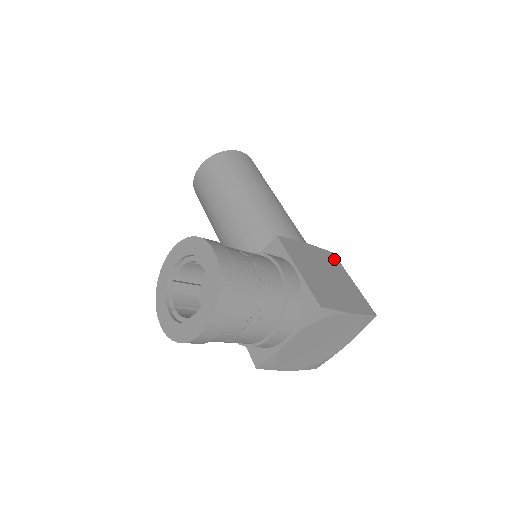
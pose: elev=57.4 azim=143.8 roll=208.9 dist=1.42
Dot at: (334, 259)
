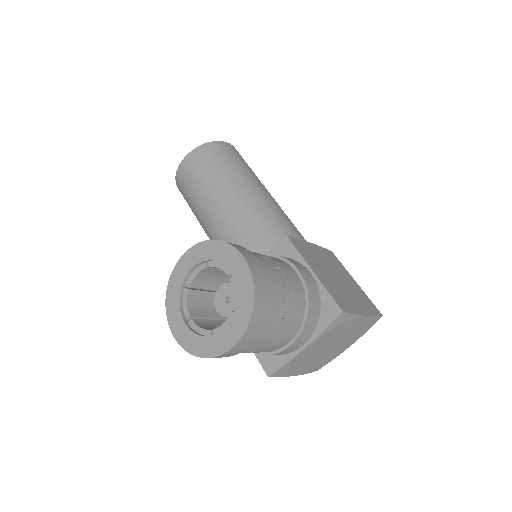
Dot at: (335, 258)
